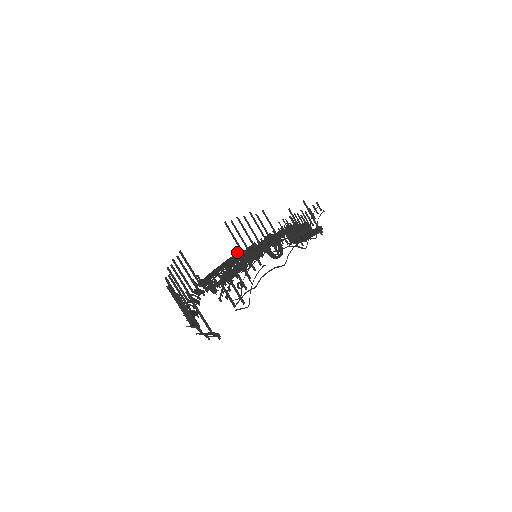
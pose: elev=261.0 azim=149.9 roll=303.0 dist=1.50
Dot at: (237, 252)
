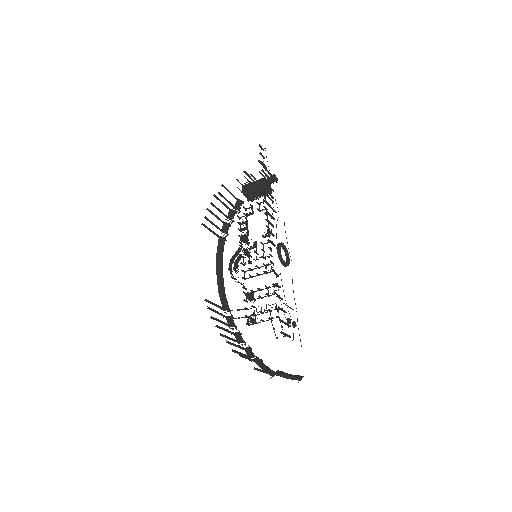
Dot at: (218, 242)
